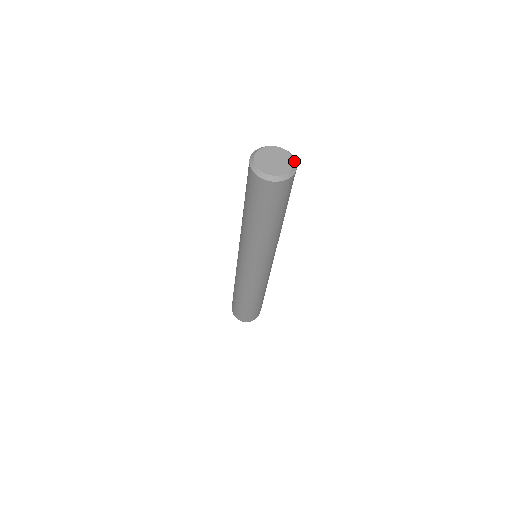
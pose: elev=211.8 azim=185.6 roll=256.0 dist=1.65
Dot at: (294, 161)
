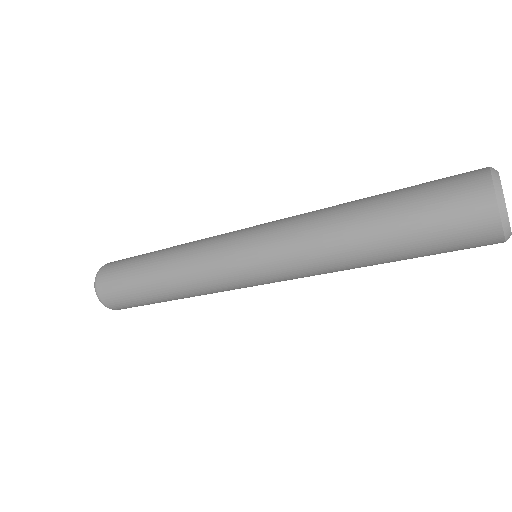
Dot at: occluded
